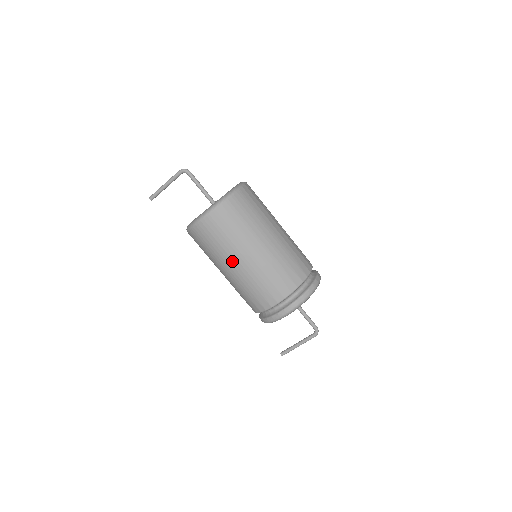
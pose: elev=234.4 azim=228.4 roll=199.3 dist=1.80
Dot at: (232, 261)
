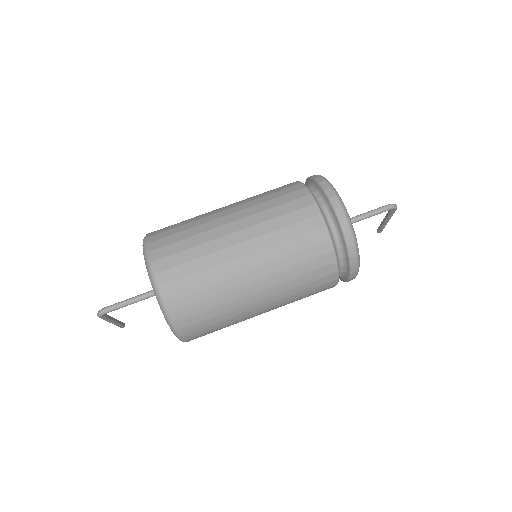
Dot at: occluded
